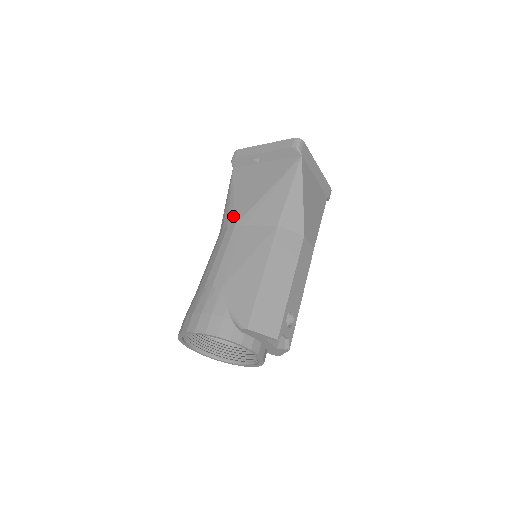
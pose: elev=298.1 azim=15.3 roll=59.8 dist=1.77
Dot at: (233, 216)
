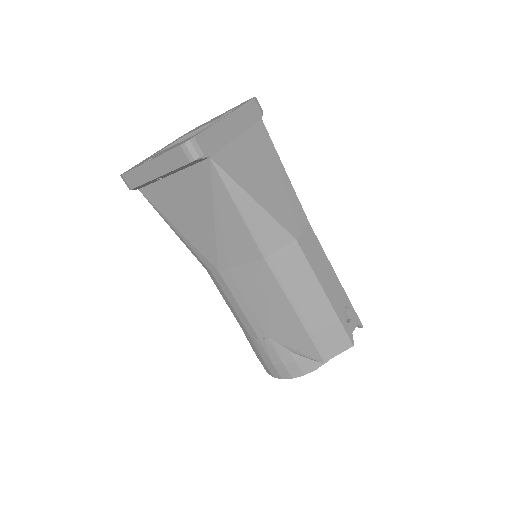
Dot at: (205, 260)
